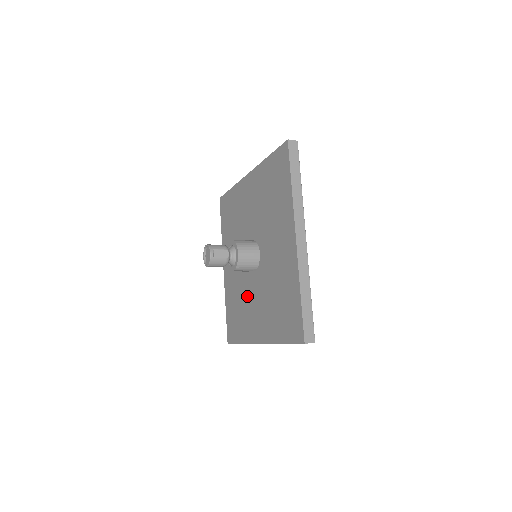
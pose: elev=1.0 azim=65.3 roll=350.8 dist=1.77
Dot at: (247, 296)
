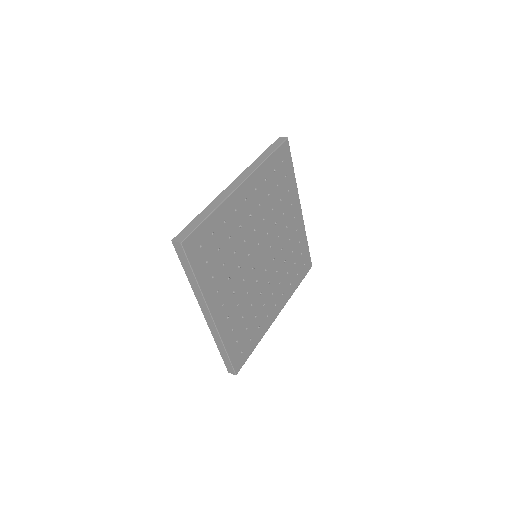
Dot at: occluded
